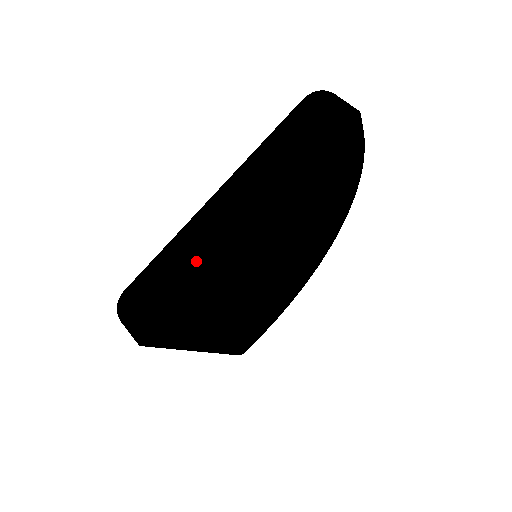
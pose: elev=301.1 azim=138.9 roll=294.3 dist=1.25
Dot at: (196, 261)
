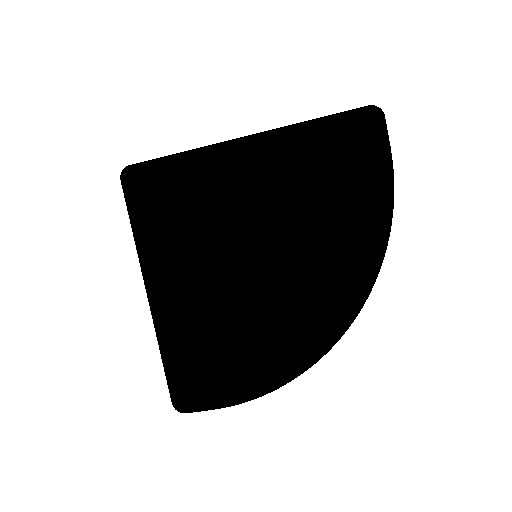
Dot at: occluded
